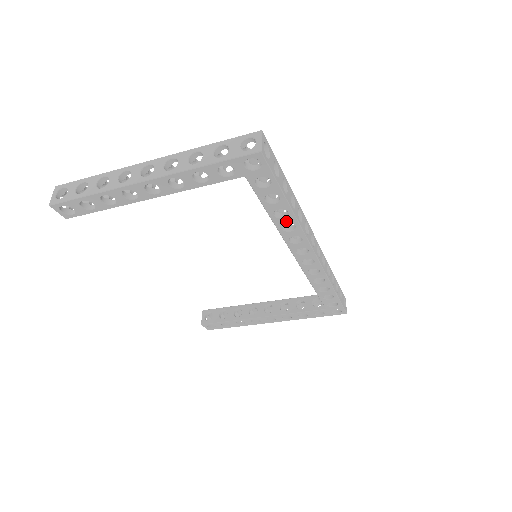
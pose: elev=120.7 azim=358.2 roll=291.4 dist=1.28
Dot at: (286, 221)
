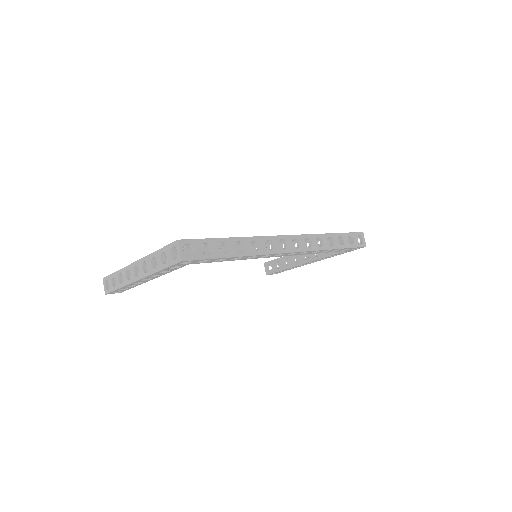
Dot at: (245, 258)
